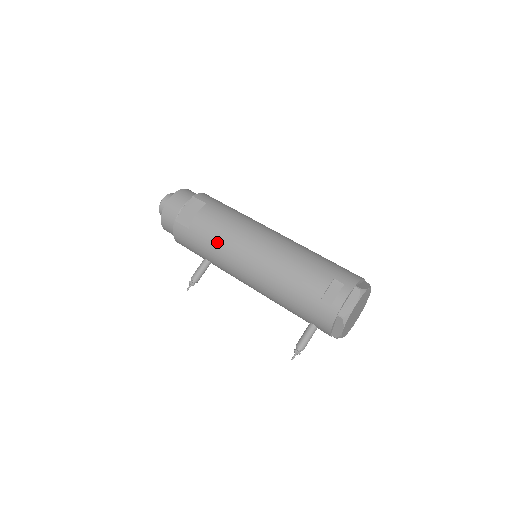
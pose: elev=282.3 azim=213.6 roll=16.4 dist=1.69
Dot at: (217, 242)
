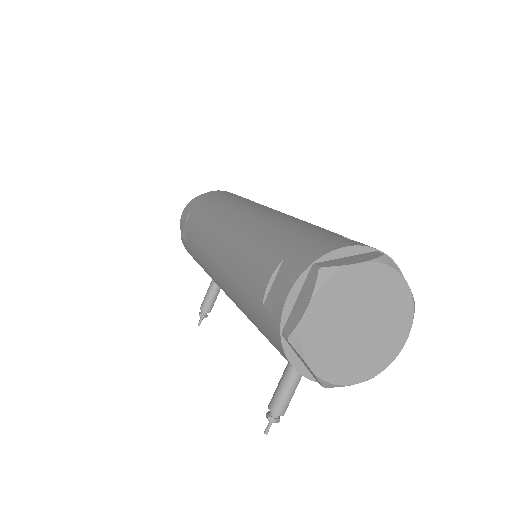
Dot at: (197, 248)
